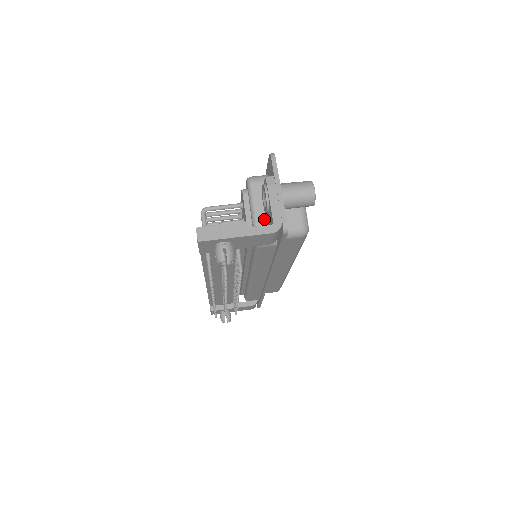
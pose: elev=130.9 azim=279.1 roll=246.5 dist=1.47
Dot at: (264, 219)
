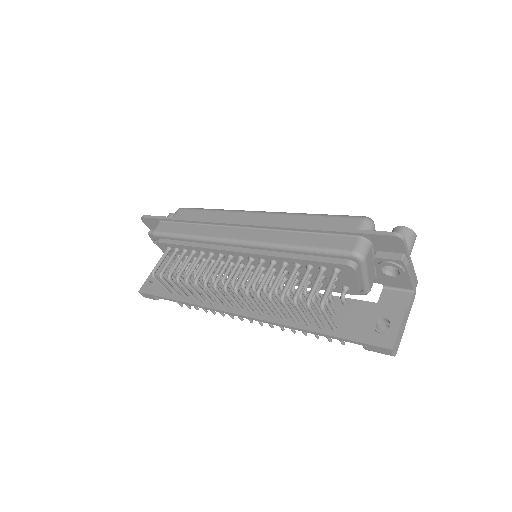
Dot at: (371, 276)
